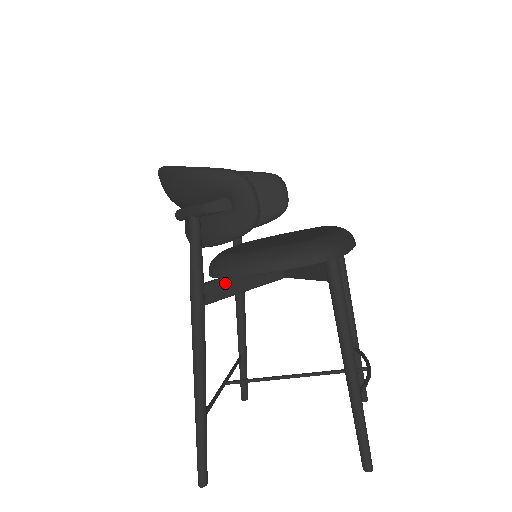
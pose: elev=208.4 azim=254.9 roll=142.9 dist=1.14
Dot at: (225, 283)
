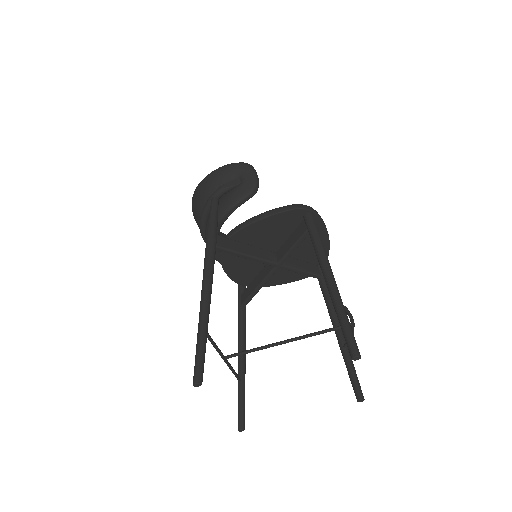
Dot at: (232, 242)
